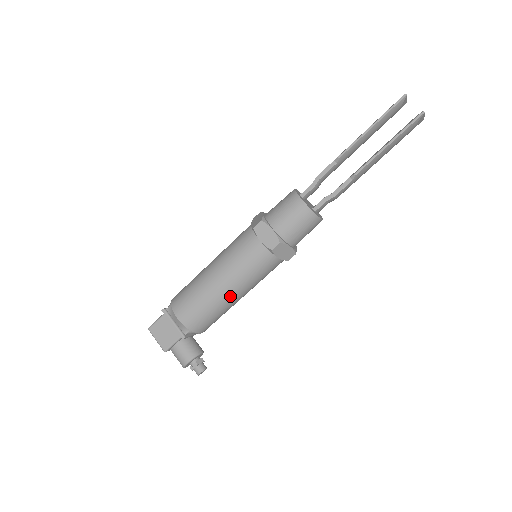
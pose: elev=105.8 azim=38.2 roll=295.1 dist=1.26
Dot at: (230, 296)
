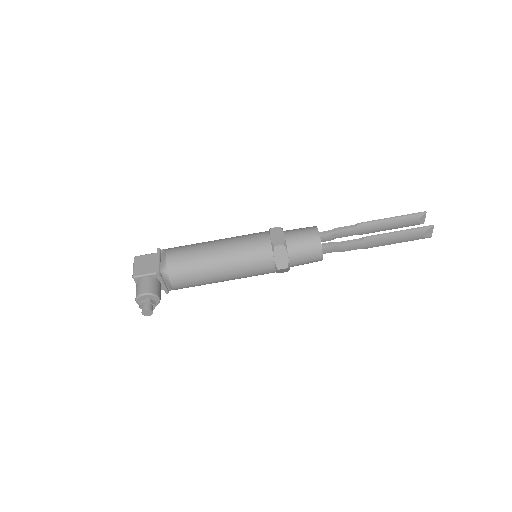
Dot at: (218, 264)
